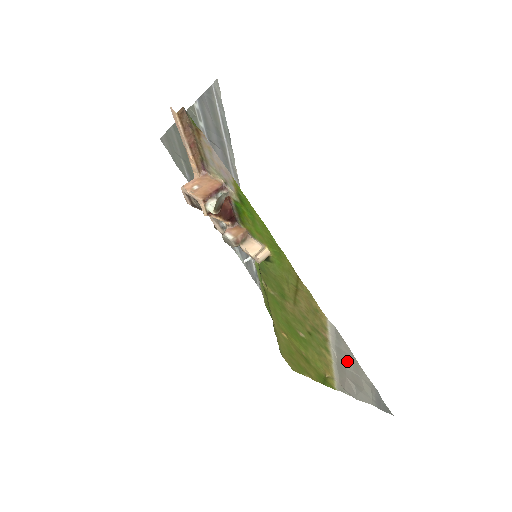
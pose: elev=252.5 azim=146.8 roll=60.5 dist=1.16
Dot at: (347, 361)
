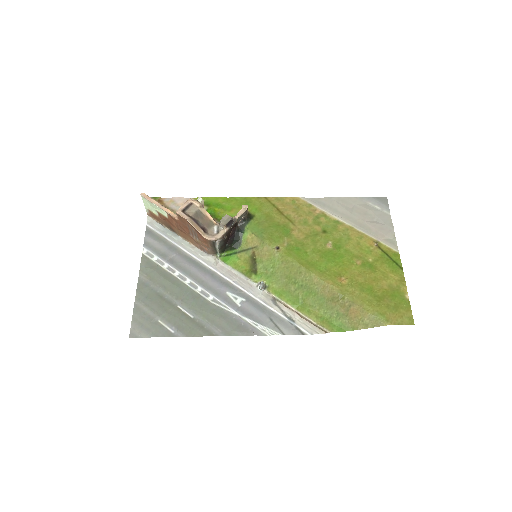
Dot at: (341, 208)
